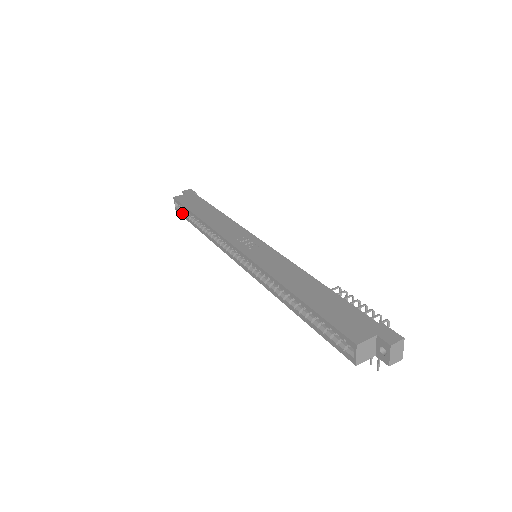
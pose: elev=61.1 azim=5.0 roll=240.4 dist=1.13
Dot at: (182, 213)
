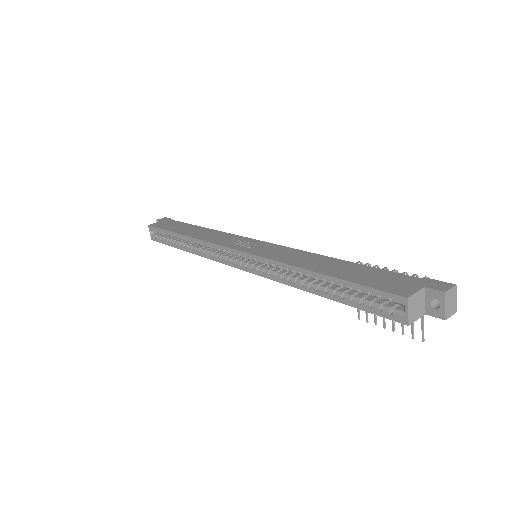
Dot at: (160, 239)
